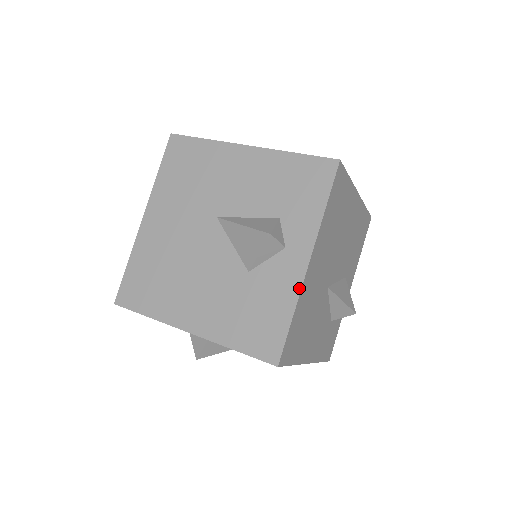
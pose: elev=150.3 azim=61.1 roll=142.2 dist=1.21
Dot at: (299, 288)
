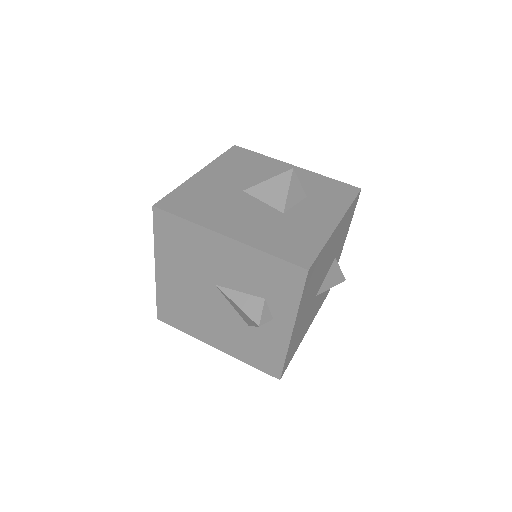
Dot at: (287, 345)
